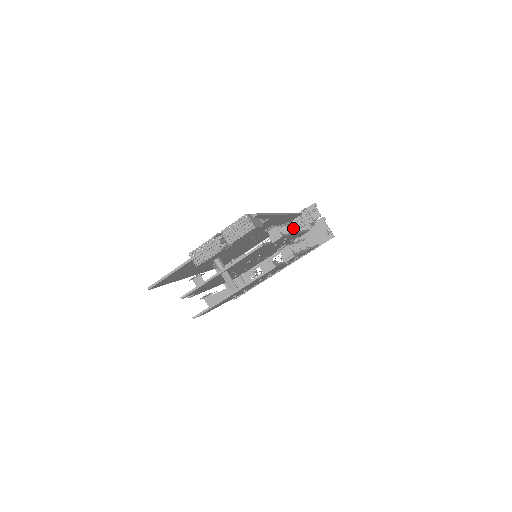
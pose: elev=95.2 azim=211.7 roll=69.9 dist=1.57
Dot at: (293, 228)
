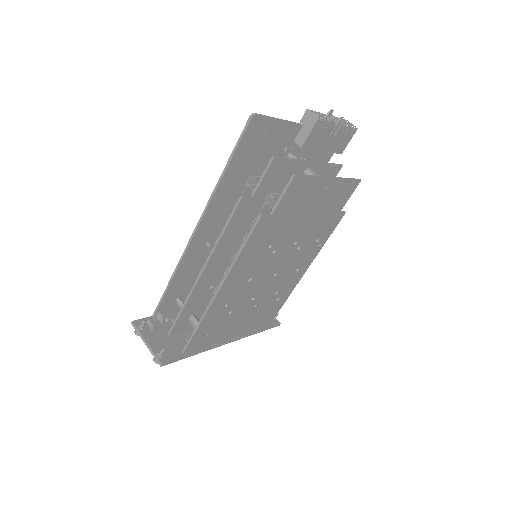
Dot at: occluded
